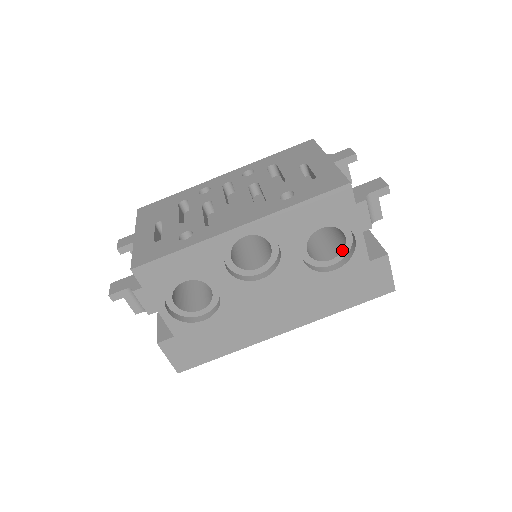
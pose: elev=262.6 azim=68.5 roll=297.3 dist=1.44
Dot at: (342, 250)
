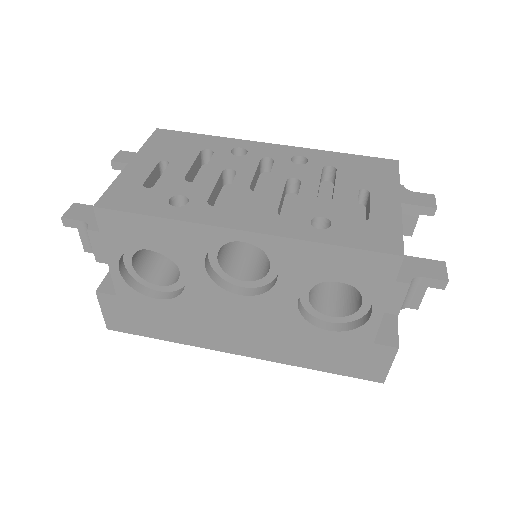
Dot at: (350, 314)
